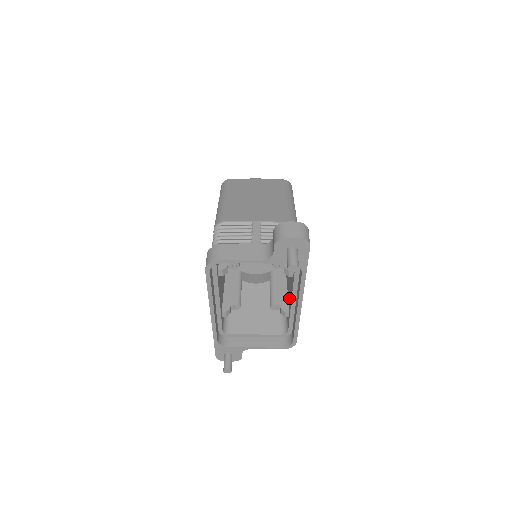
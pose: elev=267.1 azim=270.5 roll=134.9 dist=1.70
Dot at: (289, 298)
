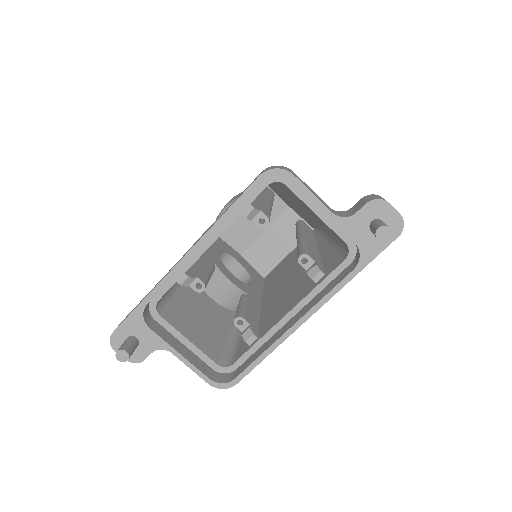
Dot at: (270, 320)
